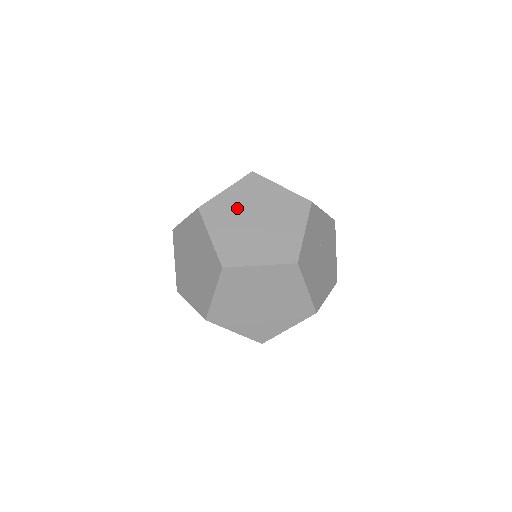
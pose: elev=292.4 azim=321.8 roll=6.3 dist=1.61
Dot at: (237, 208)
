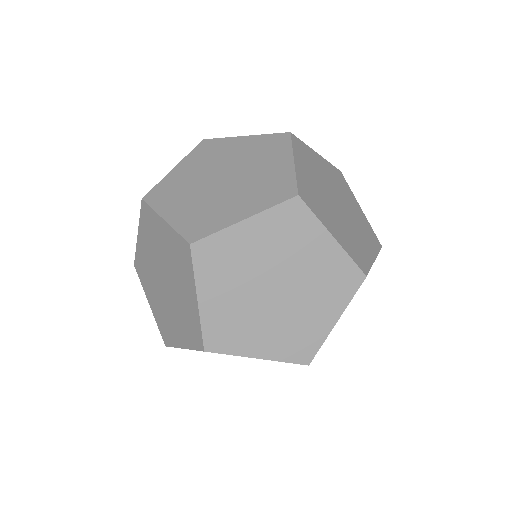
Dot at: (324, 175)
